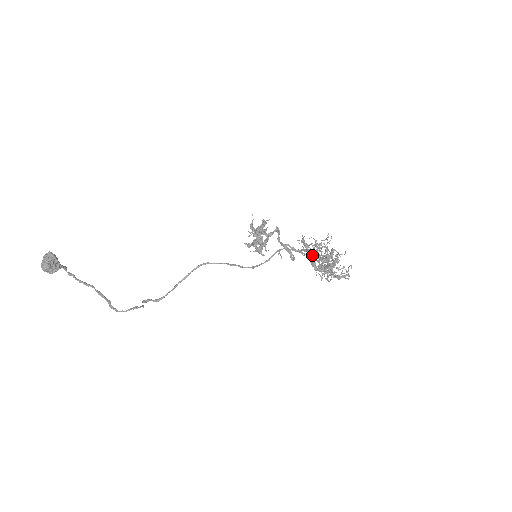
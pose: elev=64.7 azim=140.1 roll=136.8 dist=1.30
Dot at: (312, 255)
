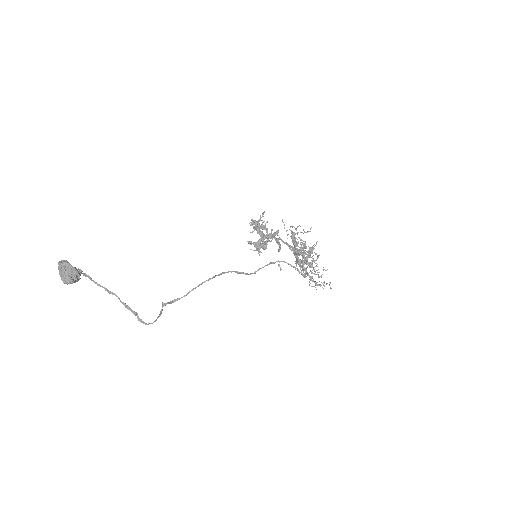
Dot at: (297, 251)
